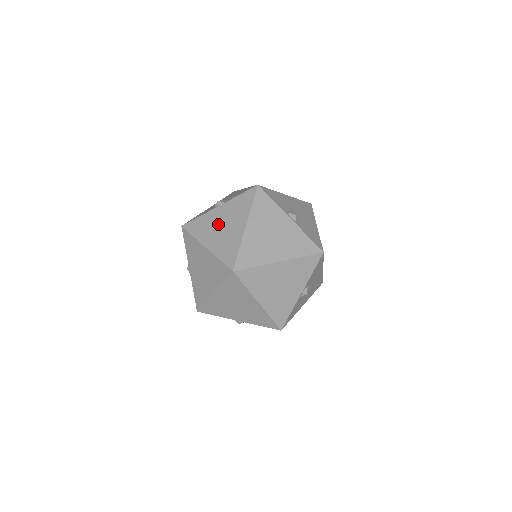
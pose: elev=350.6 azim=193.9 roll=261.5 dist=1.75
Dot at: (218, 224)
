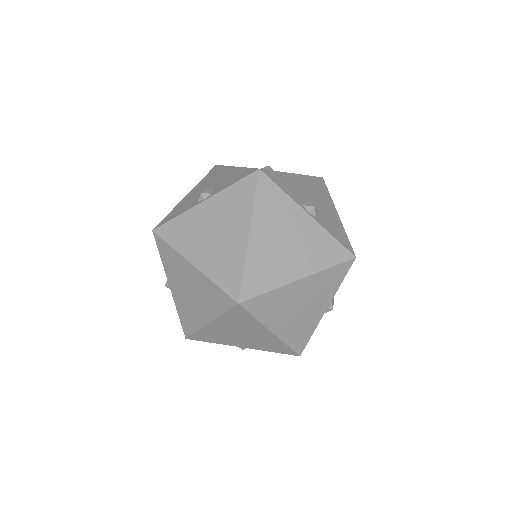
Dot at: (206, 229)
